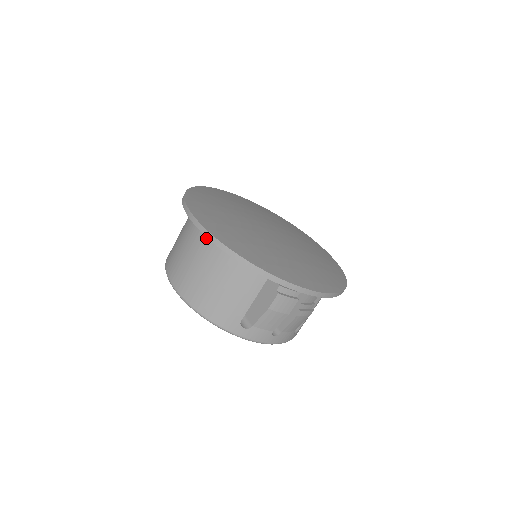
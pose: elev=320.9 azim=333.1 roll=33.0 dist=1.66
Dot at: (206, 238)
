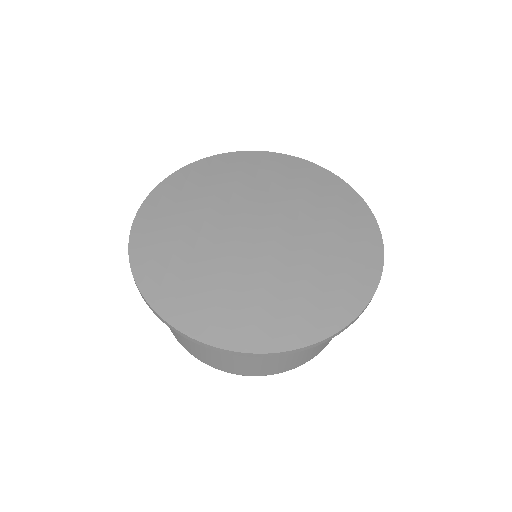
Dot at: occluded
